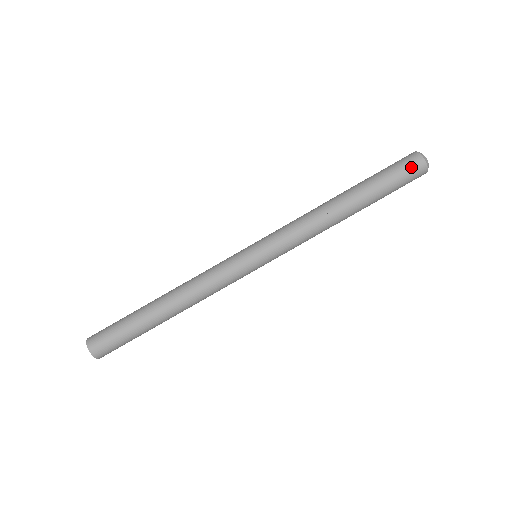
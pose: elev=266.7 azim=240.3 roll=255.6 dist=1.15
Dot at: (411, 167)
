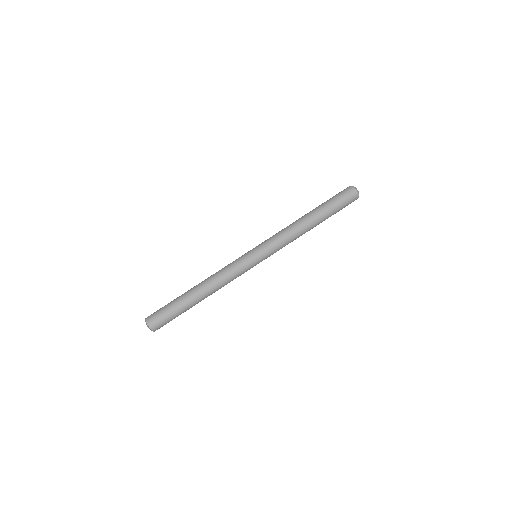
Dot at: (348, 194)
